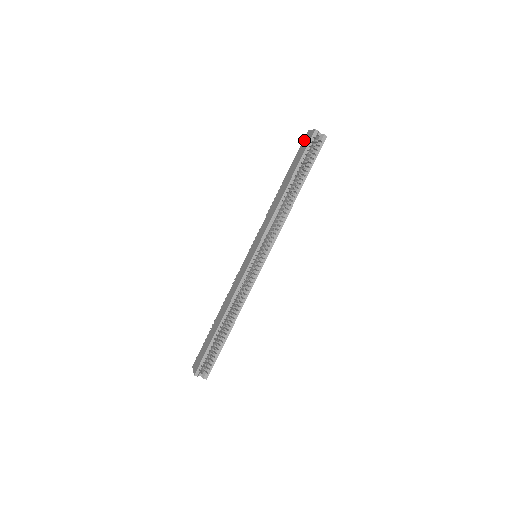
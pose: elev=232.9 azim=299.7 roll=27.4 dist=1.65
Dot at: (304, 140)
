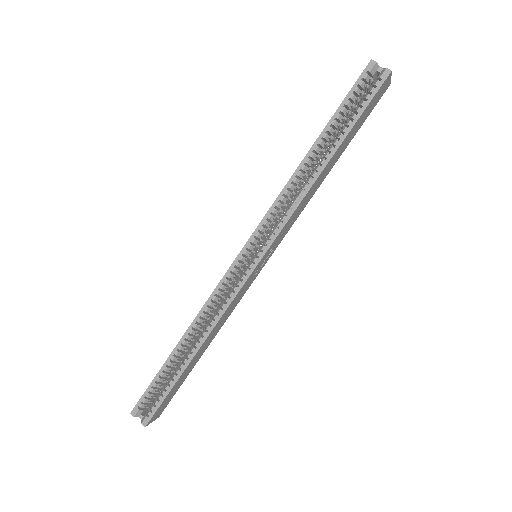
Dot at: occluded
